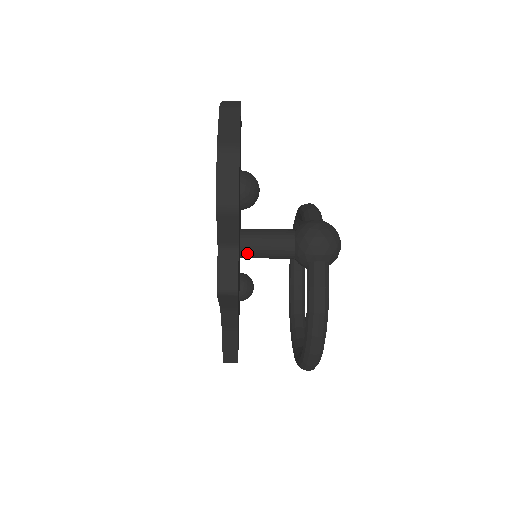
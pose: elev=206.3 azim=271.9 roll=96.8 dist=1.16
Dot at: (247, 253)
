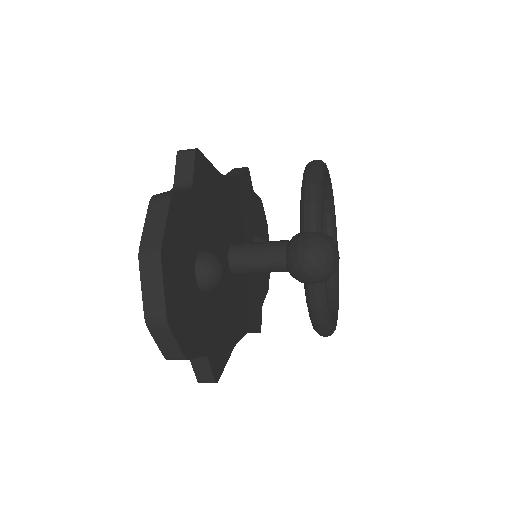
Dot at: (241, 273)
